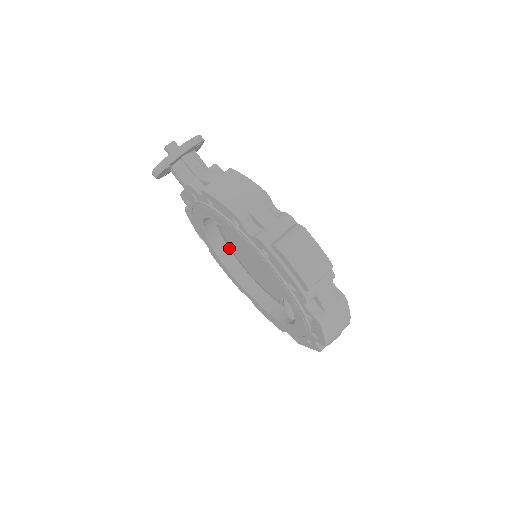
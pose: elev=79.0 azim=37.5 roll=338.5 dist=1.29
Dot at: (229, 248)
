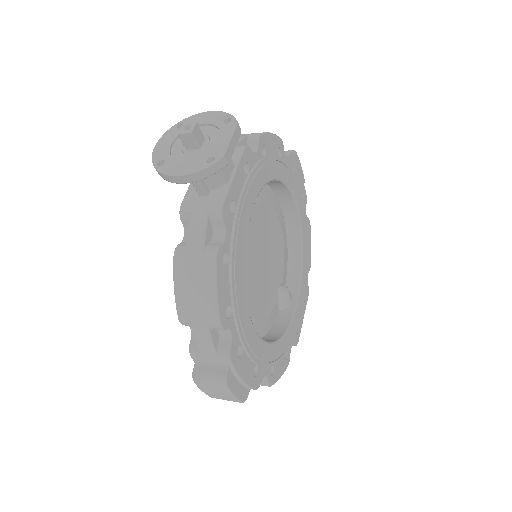
Dot at: occluded
